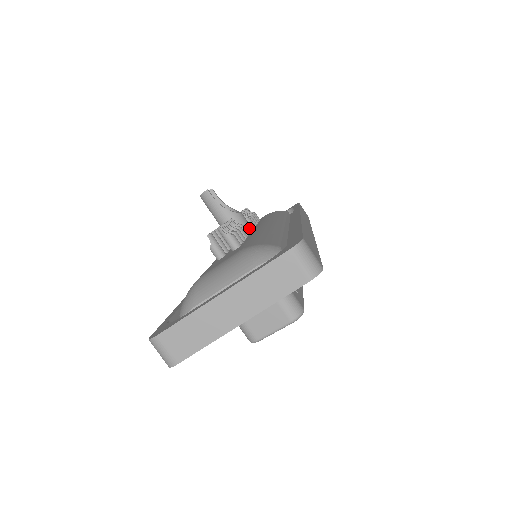
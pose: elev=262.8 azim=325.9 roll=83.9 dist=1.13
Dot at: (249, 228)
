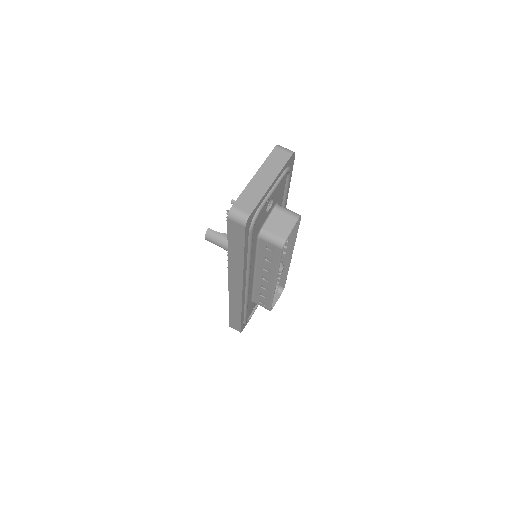
Dot at: occluded
